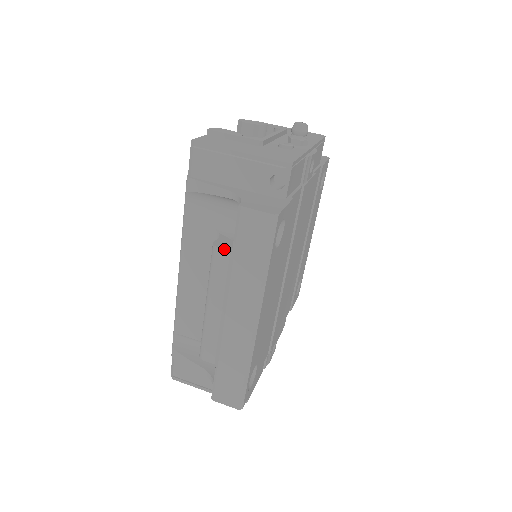
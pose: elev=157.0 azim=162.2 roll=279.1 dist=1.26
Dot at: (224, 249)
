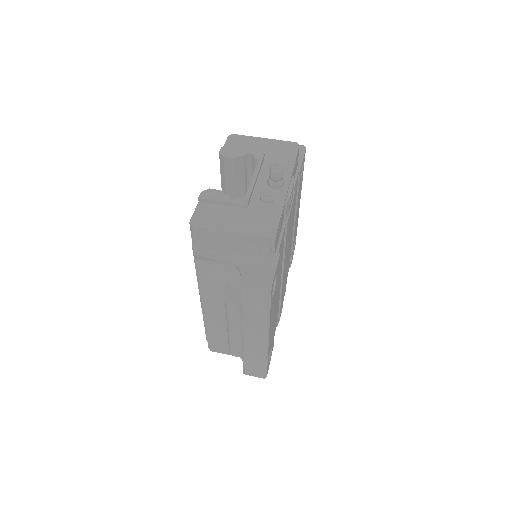
Dot at: (234, 304)
